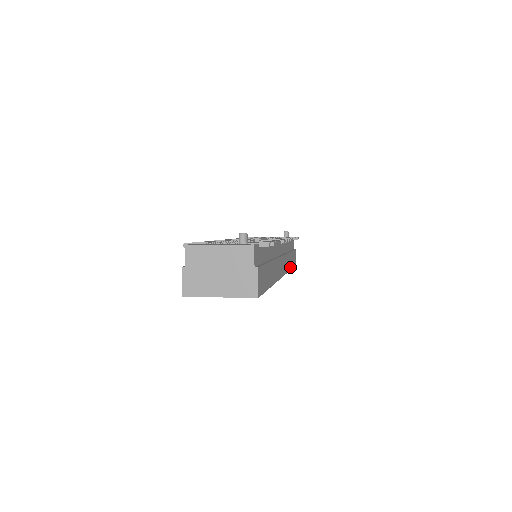
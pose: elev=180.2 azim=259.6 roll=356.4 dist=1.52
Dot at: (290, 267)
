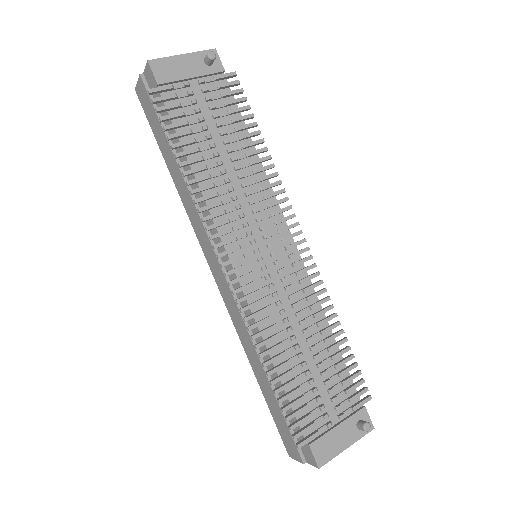
Dot at: occluded
